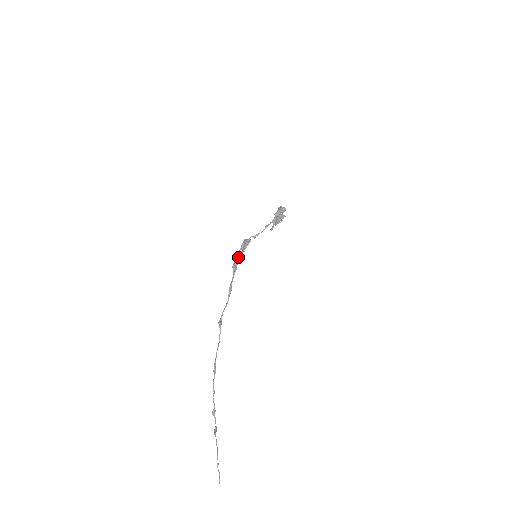
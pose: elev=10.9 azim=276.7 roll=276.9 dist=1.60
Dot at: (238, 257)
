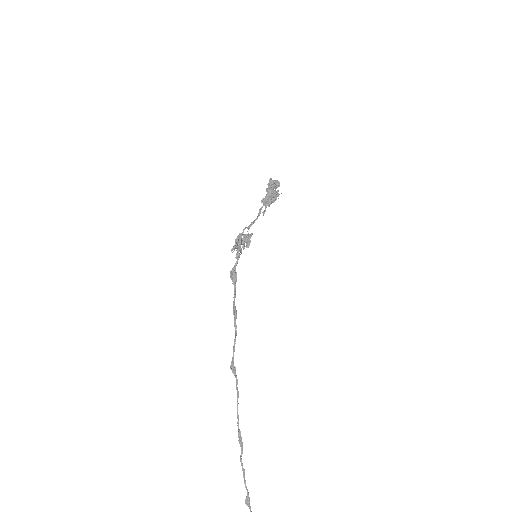
Dot at: (236, 262)
